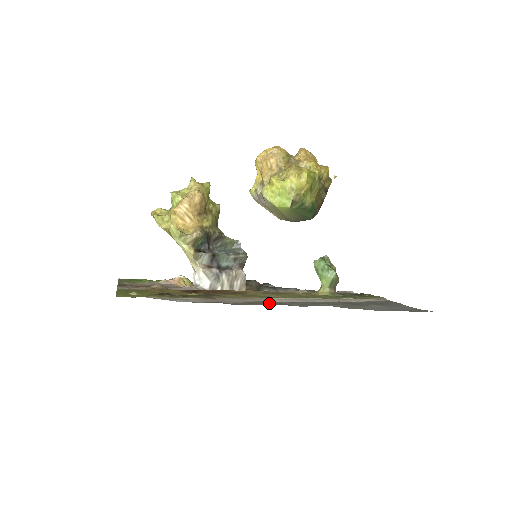
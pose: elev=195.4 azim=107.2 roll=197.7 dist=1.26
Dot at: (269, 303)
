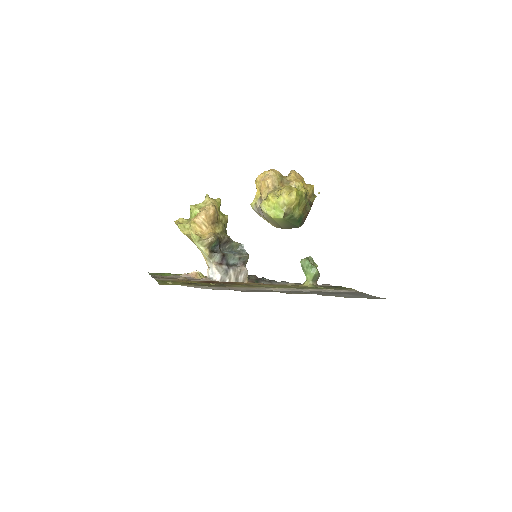
Dot at: (267, 291)
